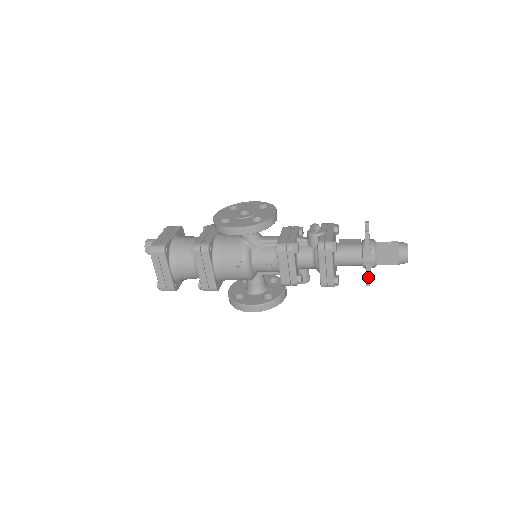
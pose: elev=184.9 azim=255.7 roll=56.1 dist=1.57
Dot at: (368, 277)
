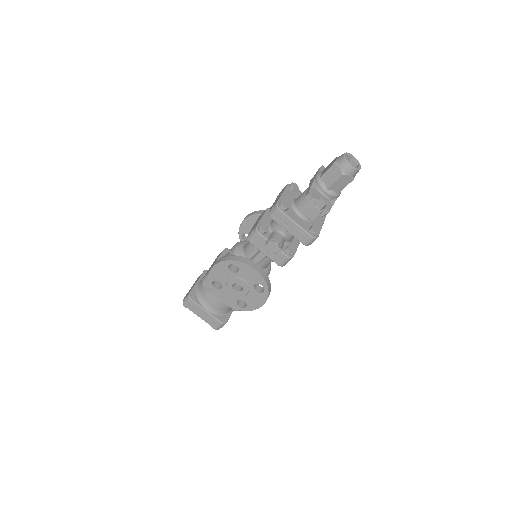
Dot at: (309, 189)
